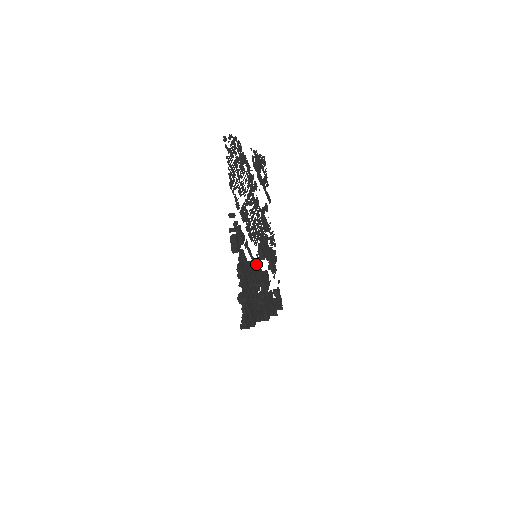
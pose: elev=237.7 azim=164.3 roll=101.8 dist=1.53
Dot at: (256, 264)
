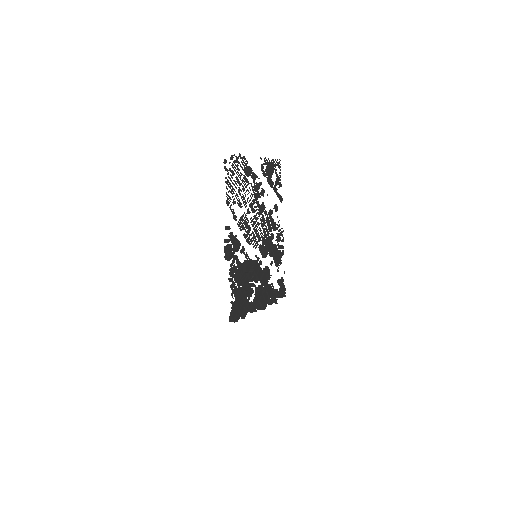
Dot at: (254, 264)
